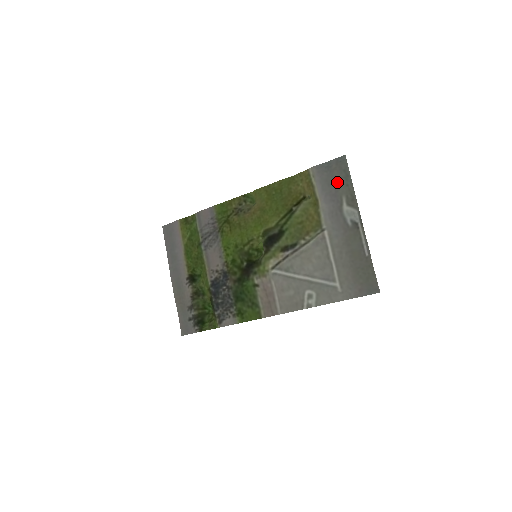
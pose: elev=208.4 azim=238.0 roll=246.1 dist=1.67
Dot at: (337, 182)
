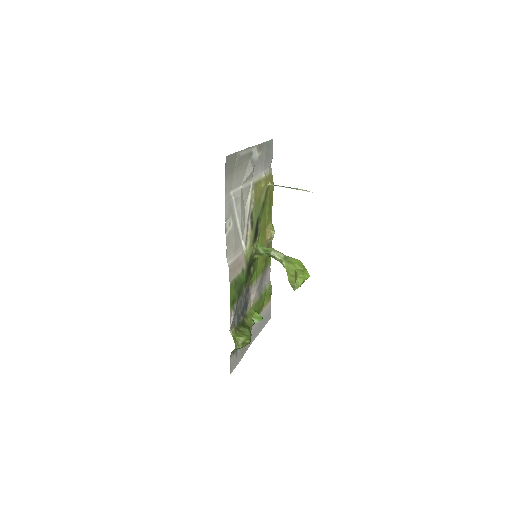
Dot at: (266, 154)
